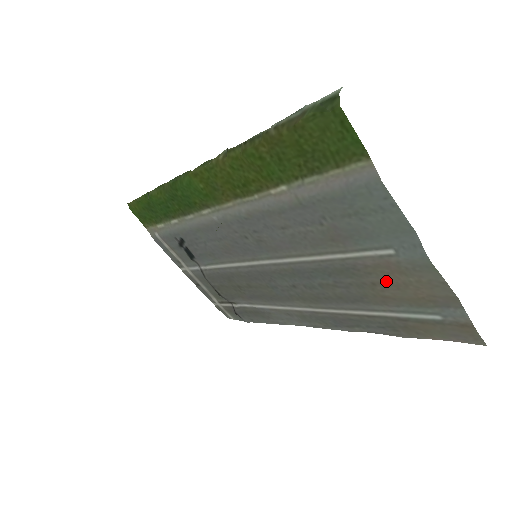
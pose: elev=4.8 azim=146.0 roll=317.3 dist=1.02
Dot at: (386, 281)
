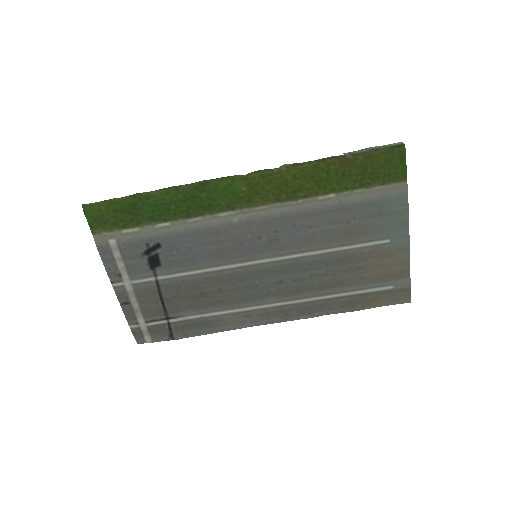
Dot at: (371, 264)
